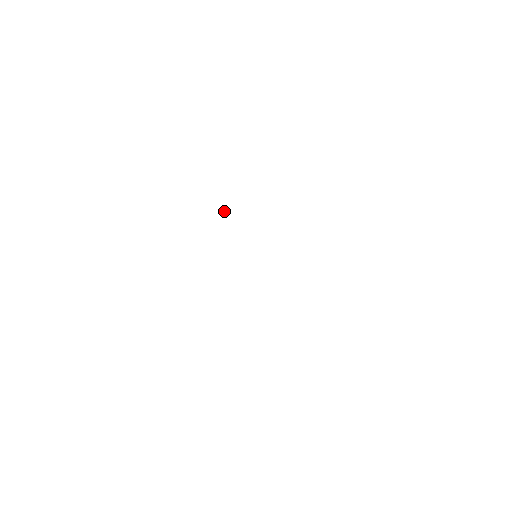
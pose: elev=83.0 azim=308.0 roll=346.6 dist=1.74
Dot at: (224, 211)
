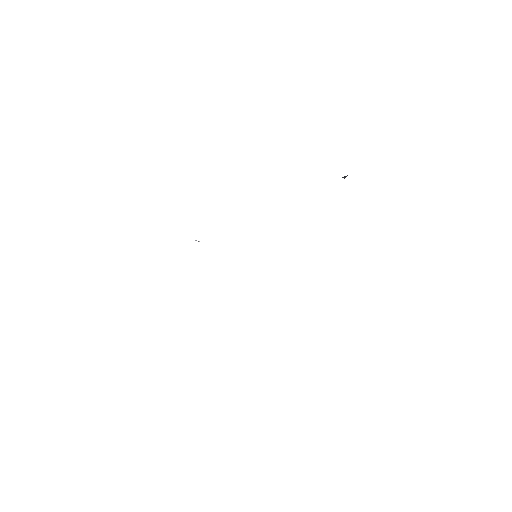
Dot at: occluded
